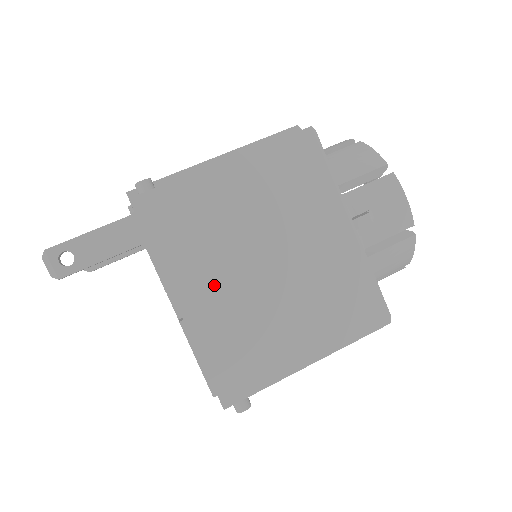
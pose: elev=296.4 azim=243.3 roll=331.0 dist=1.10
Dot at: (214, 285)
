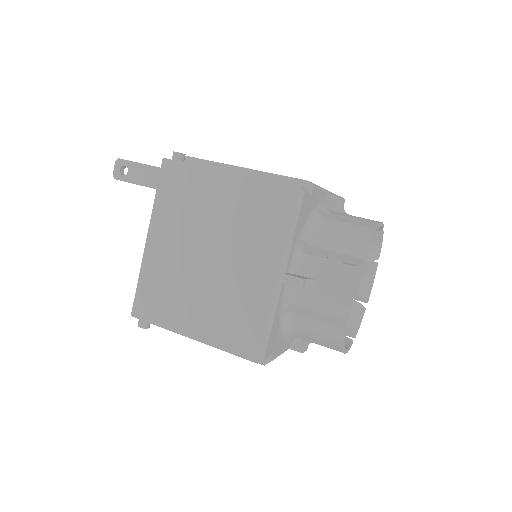
Dot at: (172, 243)
